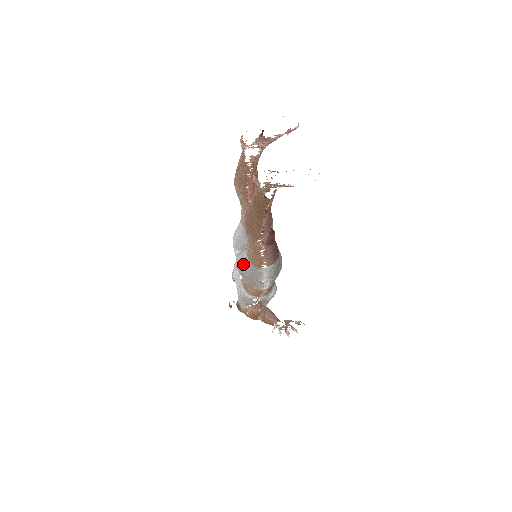
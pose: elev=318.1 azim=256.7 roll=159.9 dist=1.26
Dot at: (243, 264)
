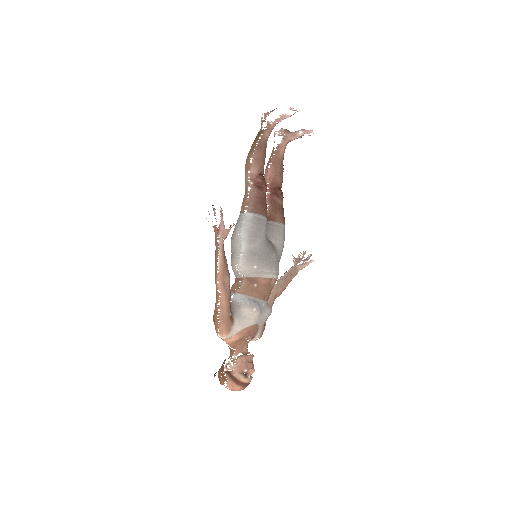
Dot at: occluded
